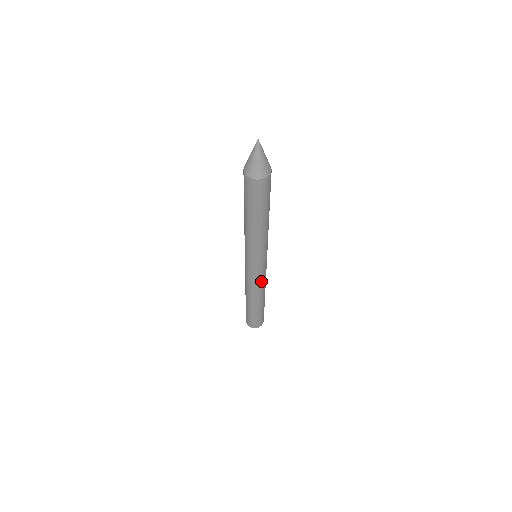
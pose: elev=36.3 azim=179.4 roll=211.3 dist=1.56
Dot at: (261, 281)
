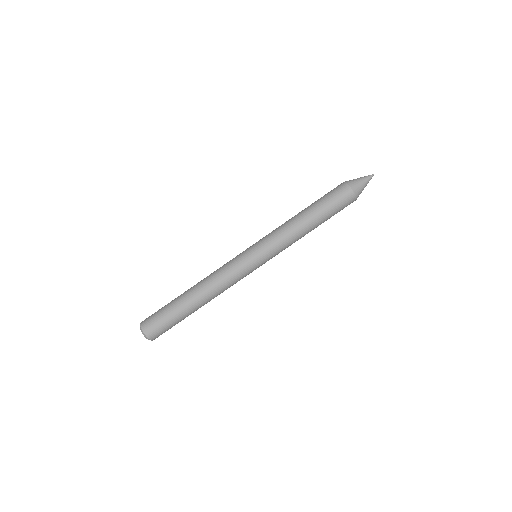
Dot at: (234, 281)
